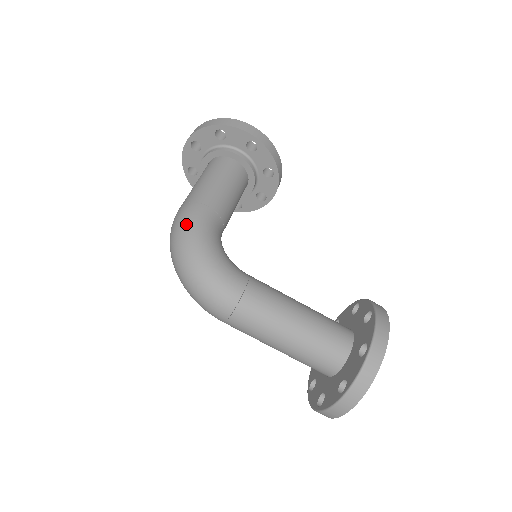
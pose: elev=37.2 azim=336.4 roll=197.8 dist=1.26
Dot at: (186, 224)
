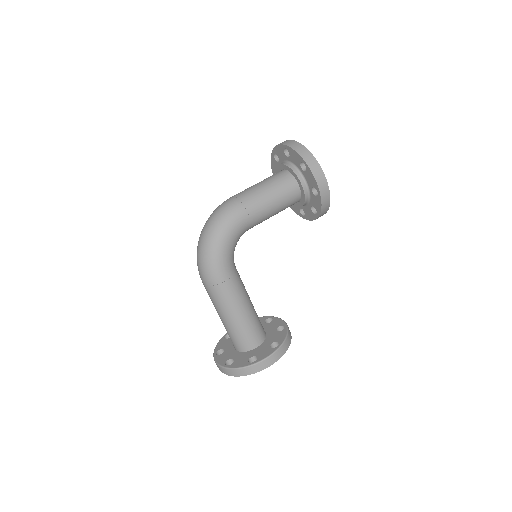
Dot at: (225, 218)
